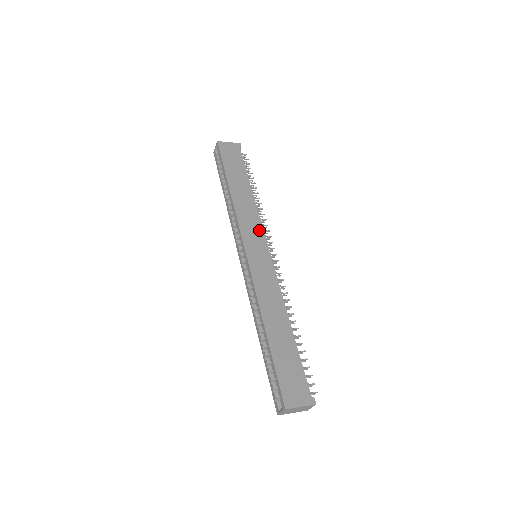
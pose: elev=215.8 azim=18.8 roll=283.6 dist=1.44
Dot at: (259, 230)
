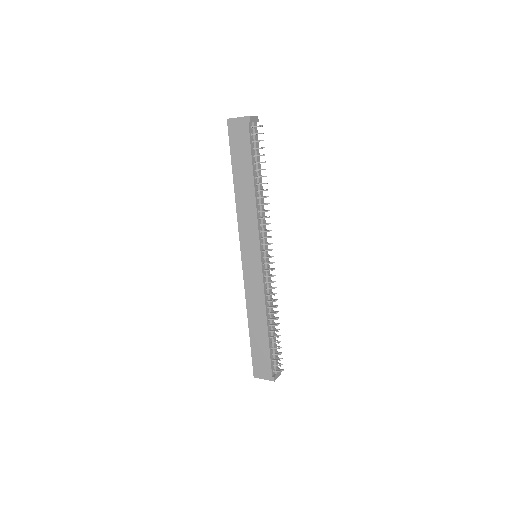
Dot at: (255, 236)
